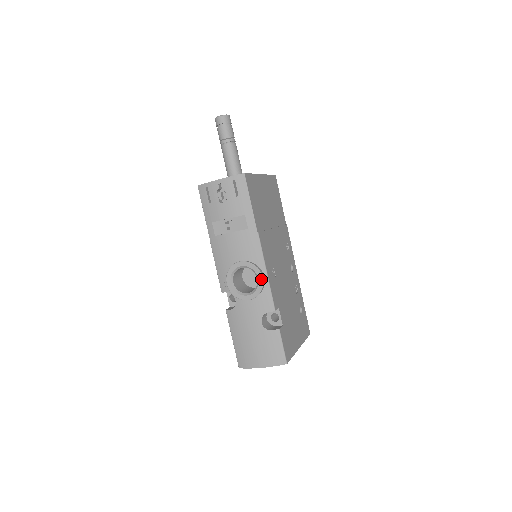
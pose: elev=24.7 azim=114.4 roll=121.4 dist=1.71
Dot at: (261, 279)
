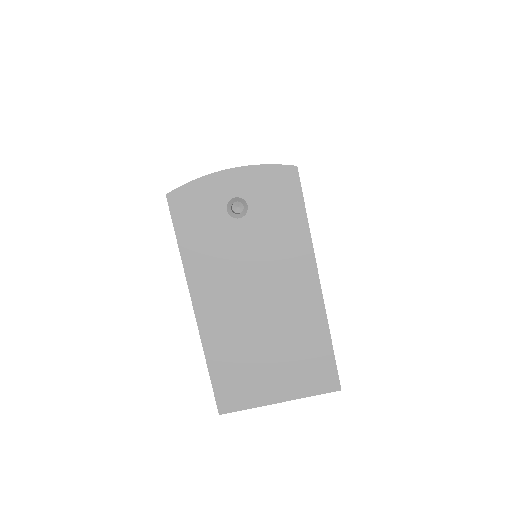
Dot at: occluded
